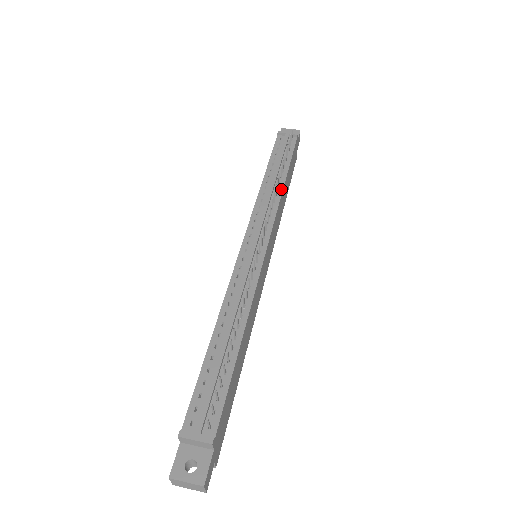
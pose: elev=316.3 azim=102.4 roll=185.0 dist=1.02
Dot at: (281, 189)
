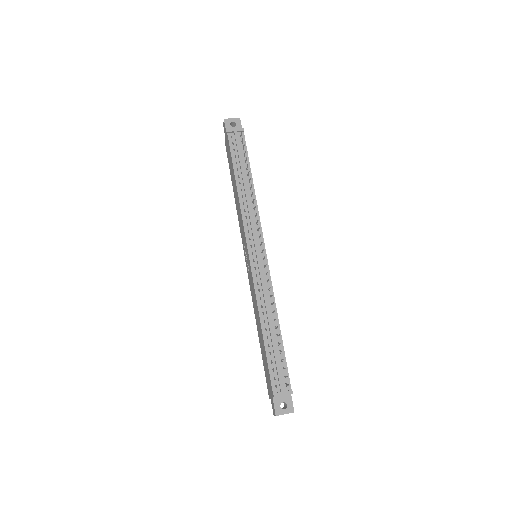
Dot at: (254, 195)
